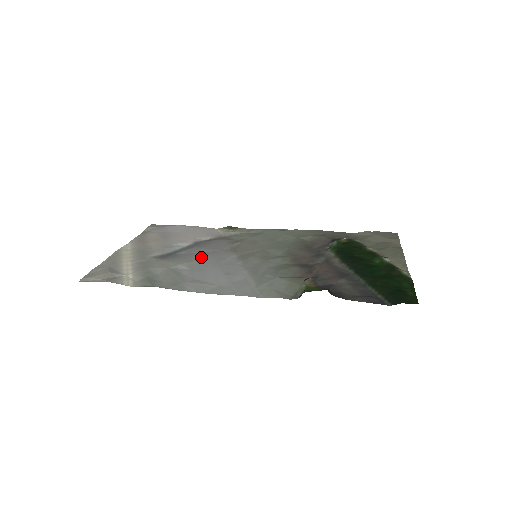
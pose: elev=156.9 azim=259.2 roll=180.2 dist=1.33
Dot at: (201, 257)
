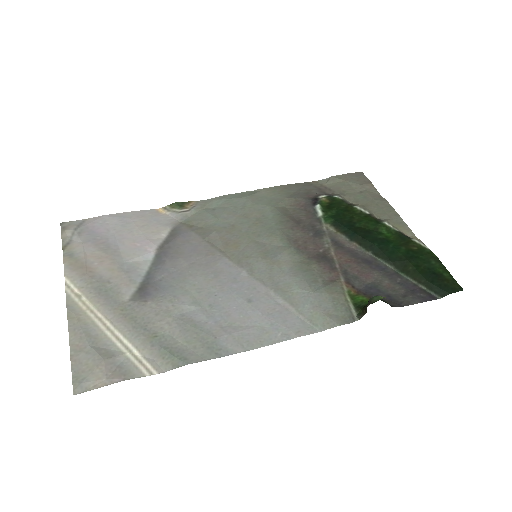
Dot at: (193, 278)
